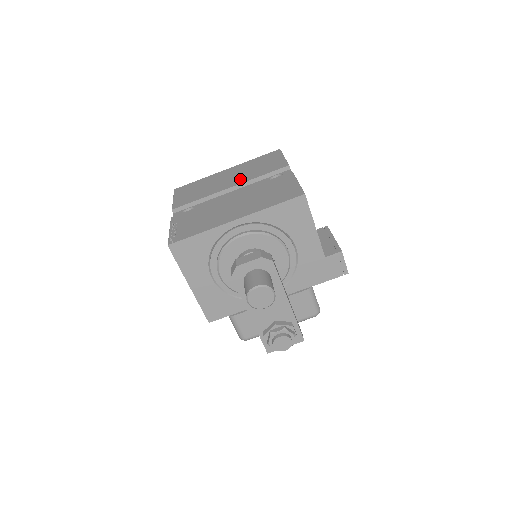
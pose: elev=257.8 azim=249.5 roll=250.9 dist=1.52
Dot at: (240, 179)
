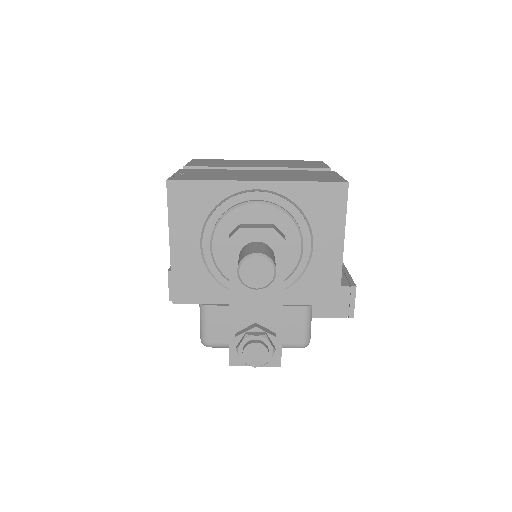
Dot at: (271, 165)
